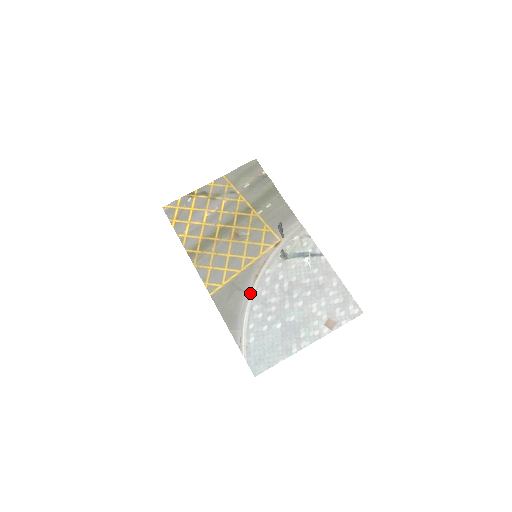
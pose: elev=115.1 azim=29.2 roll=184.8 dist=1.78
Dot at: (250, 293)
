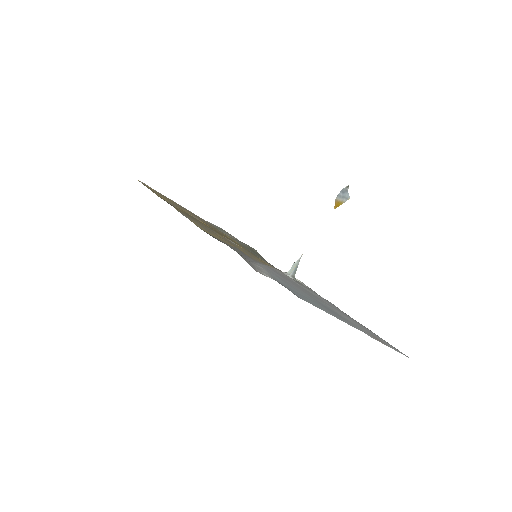
Dot at: (258, 262)
